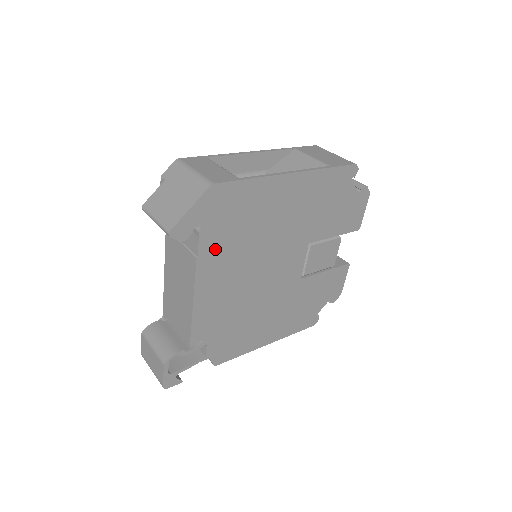
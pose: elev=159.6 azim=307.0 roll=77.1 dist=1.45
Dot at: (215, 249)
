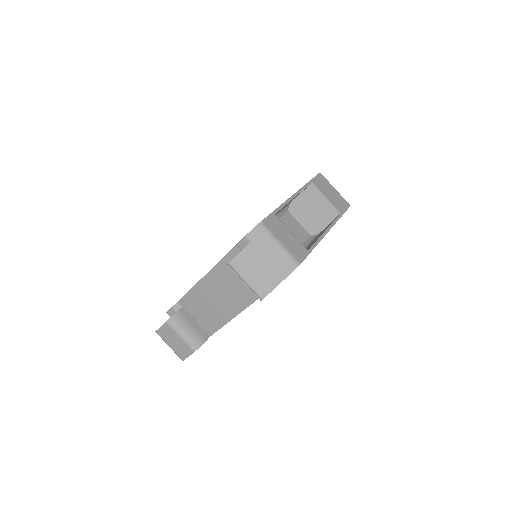
Dot at: occluded
